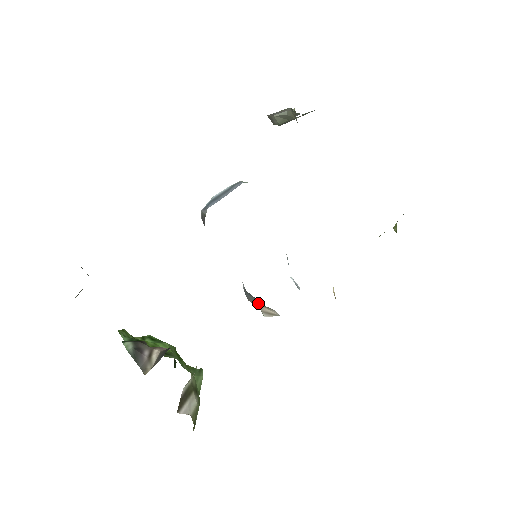
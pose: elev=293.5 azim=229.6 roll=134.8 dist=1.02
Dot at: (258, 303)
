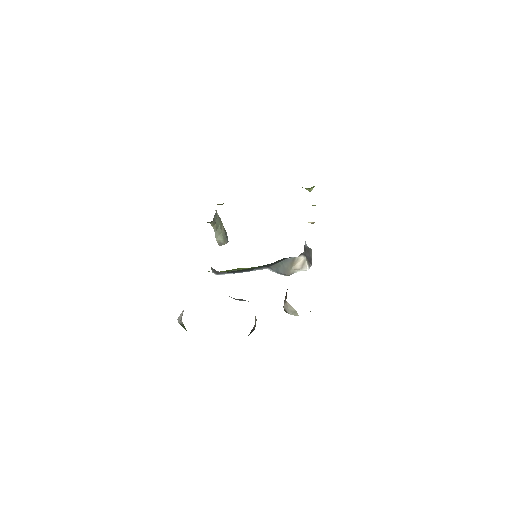
Dot at: (286, 265)
